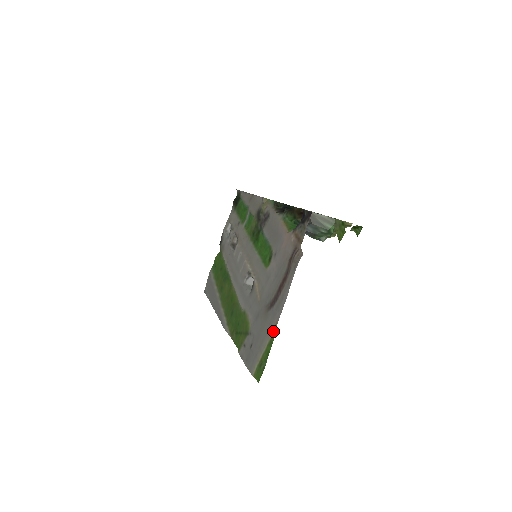
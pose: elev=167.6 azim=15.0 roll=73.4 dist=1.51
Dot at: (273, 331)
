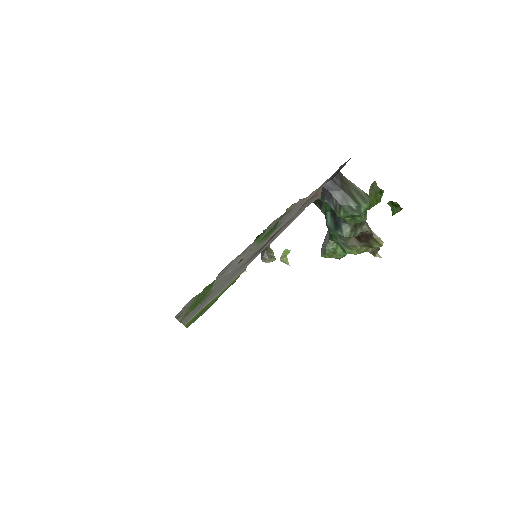
Dot at: (241, 273)
